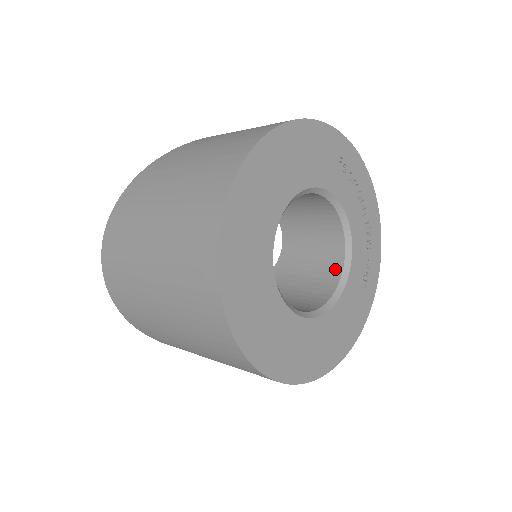
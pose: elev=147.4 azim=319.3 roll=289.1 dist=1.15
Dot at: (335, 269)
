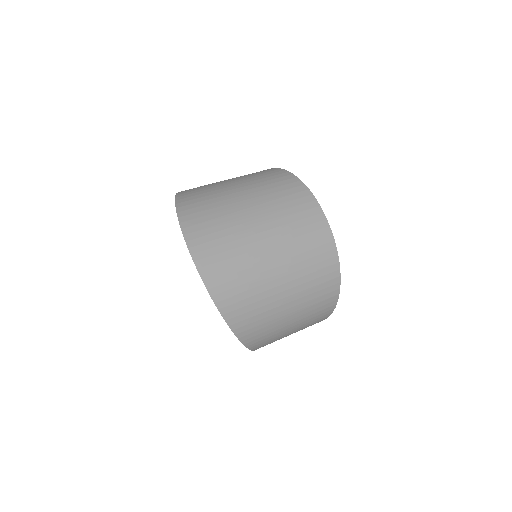
Dot at: occluded
